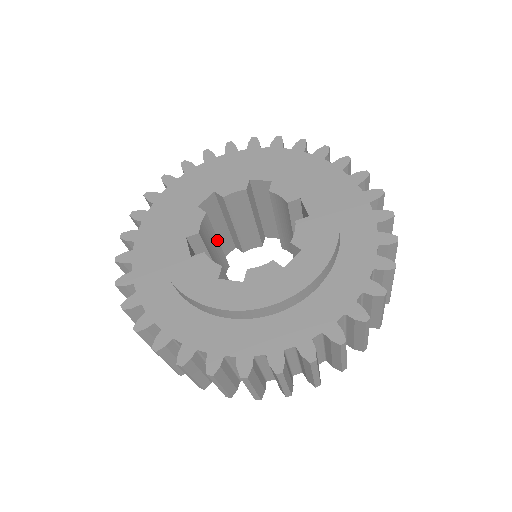
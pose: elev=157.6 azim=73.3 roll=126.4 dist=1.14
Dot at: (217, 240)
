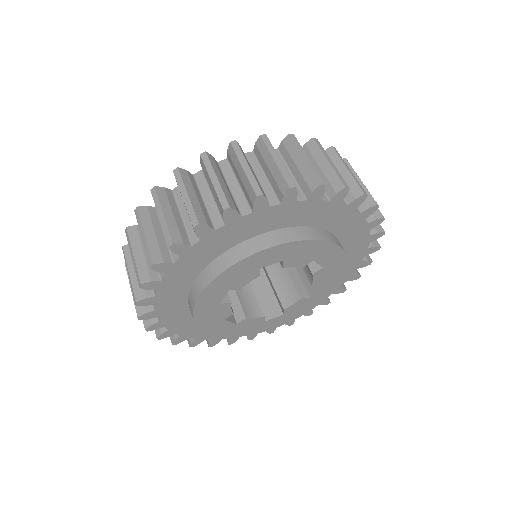
Dot at: occluded
